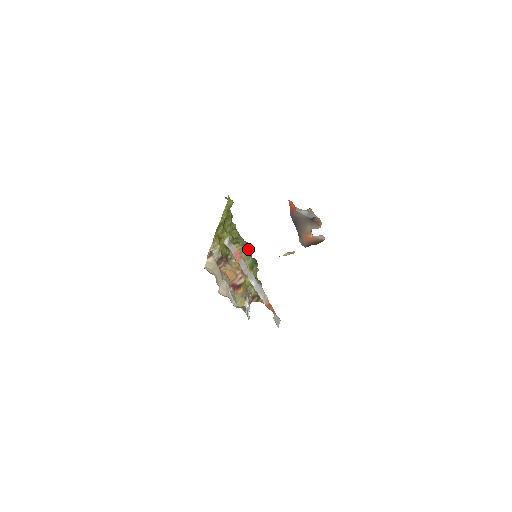
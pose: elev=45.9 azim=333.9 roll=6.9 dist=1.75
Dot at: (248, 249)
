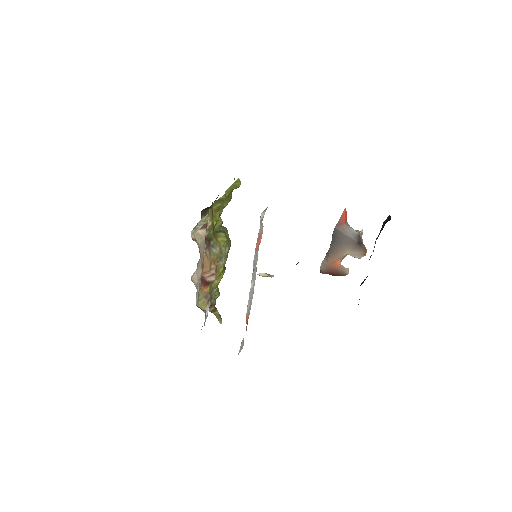
Dot at: (229, 246)
